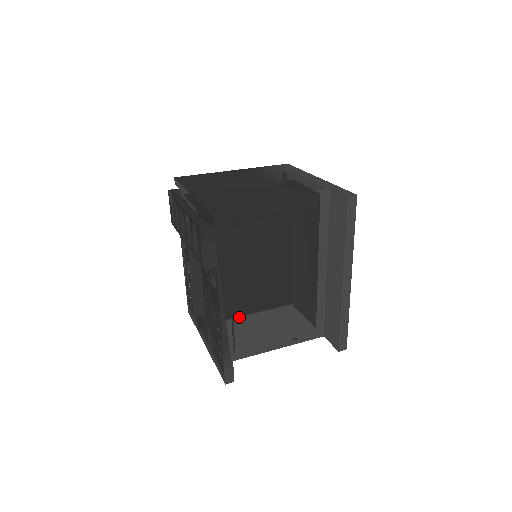
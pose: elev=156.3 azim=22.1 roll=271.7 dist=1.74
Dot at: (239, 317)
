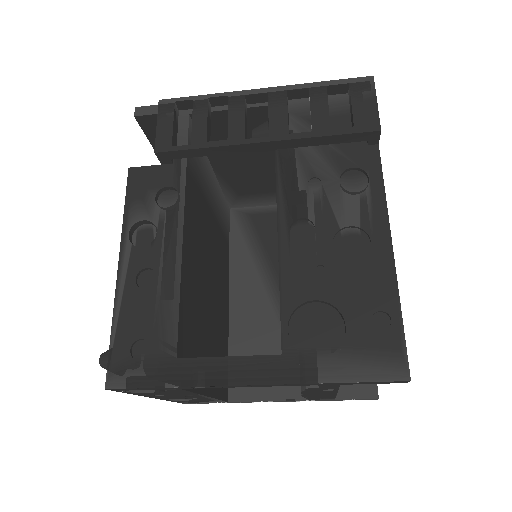
Dot at: occluded
